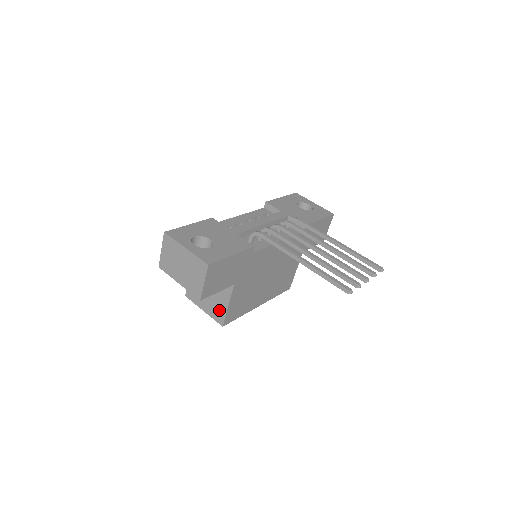
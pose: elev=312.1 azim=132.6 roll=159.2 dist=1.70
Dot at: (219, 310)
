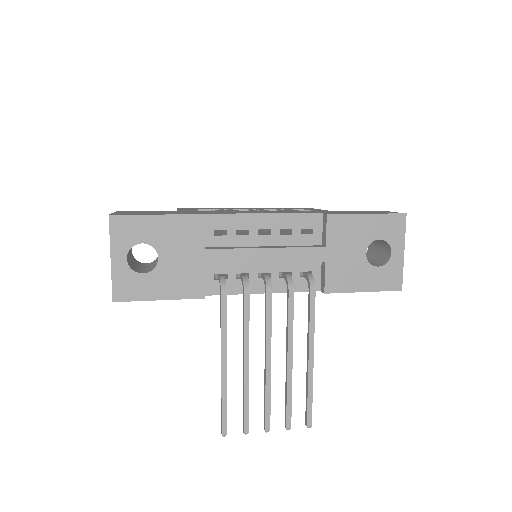
Dot at: occluded
